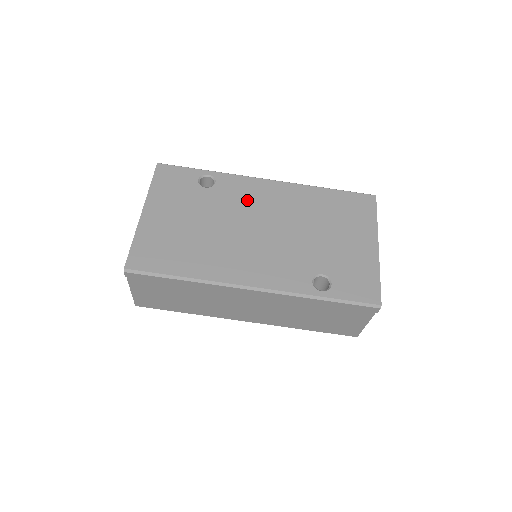
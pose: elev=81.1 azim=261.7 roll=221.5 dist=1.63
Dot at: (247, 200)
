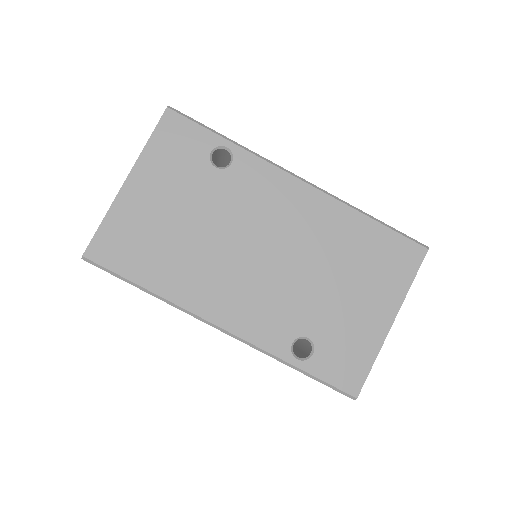
Dot at: (261, 204)
